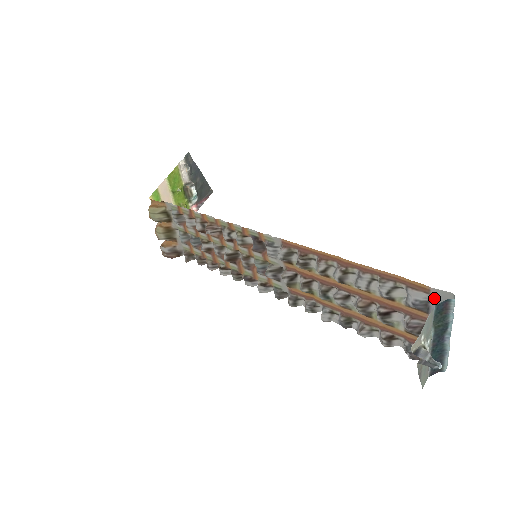
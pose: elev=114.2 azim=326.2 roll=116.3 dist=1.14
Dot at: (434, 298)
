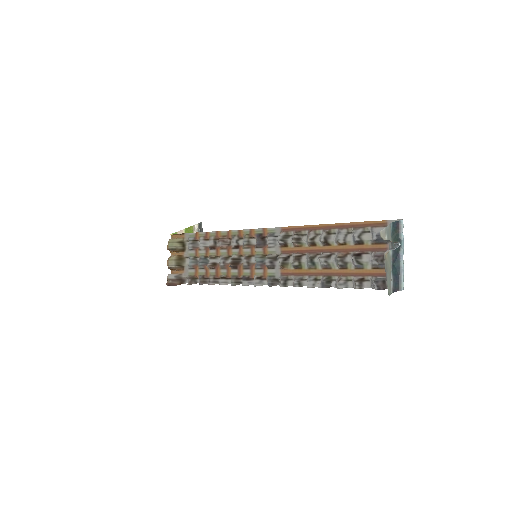
Dot at: occluded
